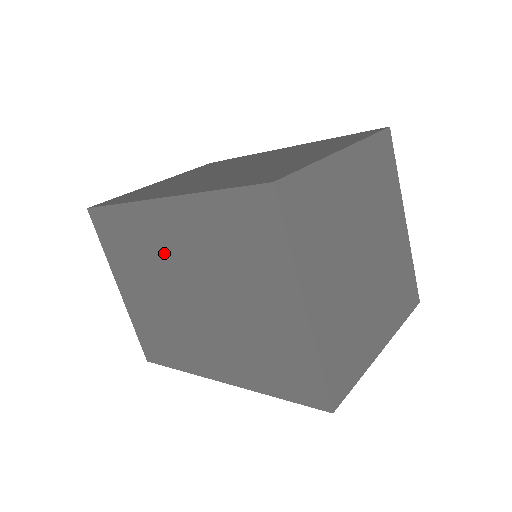
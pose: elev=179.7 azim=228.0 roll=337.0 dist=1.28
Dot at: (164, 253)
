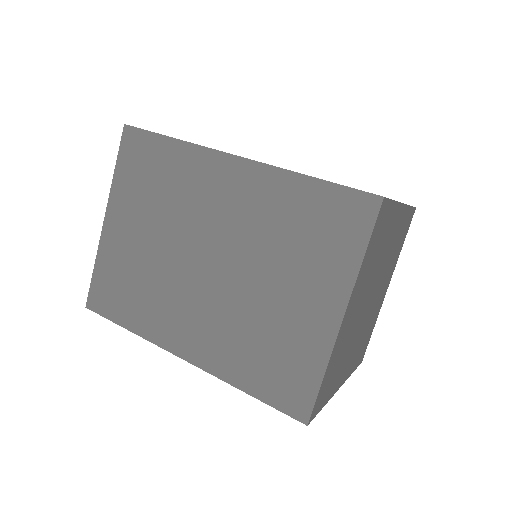
Dot at: (201, 207)
